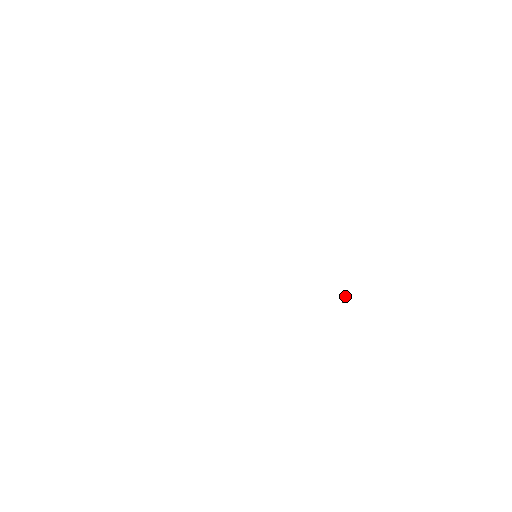
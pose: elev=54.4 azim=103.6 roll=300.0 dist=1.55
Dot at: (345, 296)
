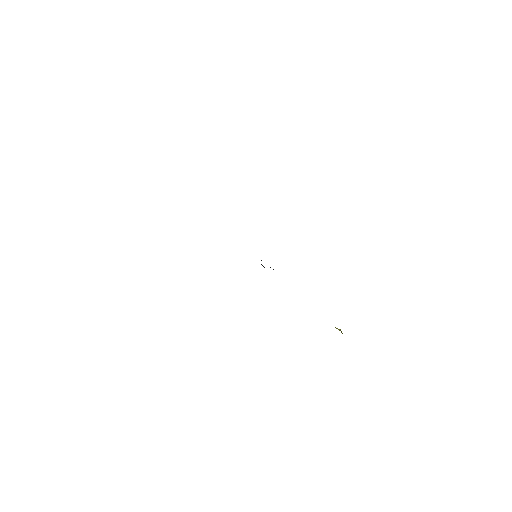
Dot at: occluded
